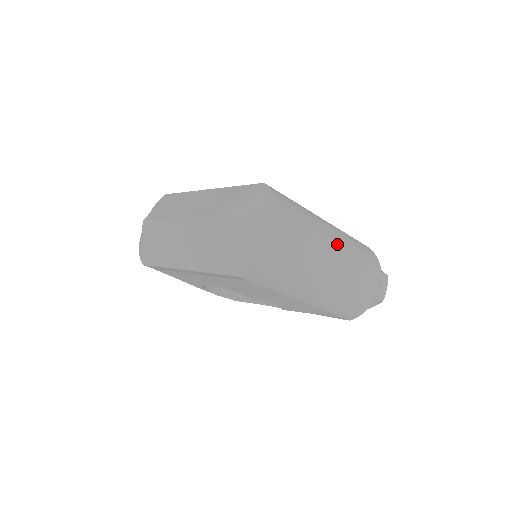
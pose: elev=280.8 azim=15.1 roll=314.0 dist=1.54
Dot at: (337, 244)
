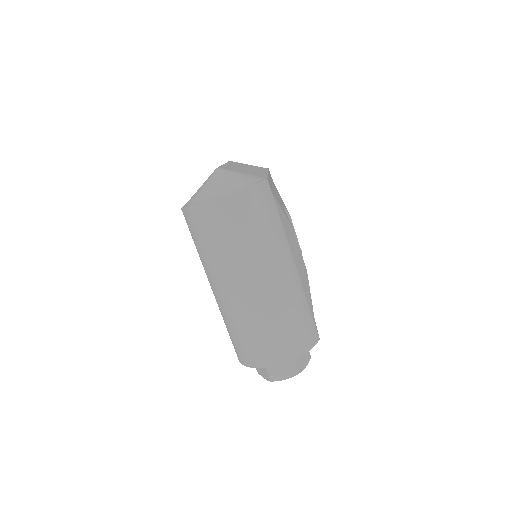
Dot at: (270, 281)
